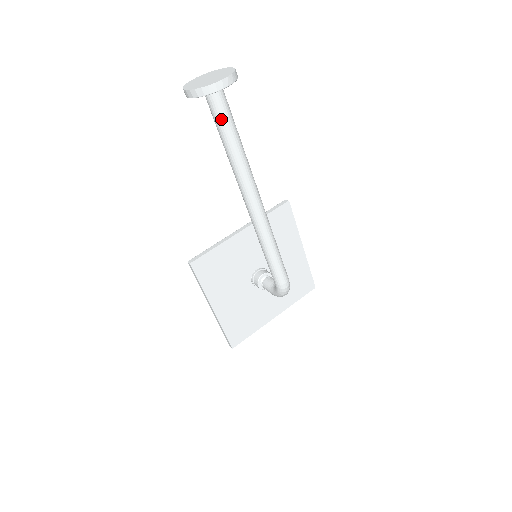
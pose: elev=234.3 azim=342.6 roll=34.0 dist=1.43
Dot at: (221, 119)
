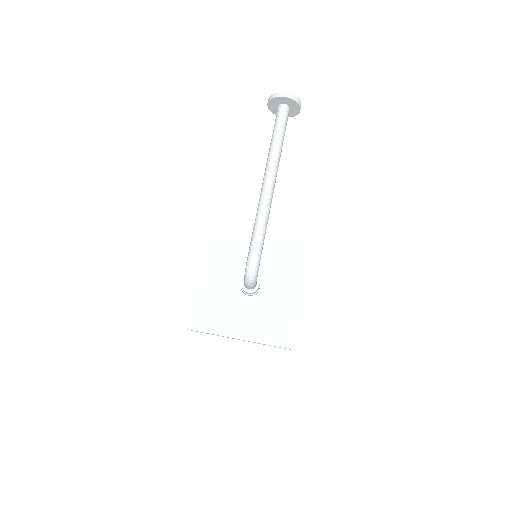
Dot at: (277, 120)
